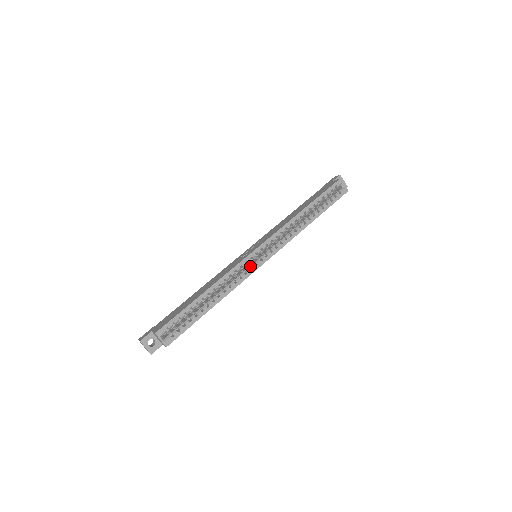
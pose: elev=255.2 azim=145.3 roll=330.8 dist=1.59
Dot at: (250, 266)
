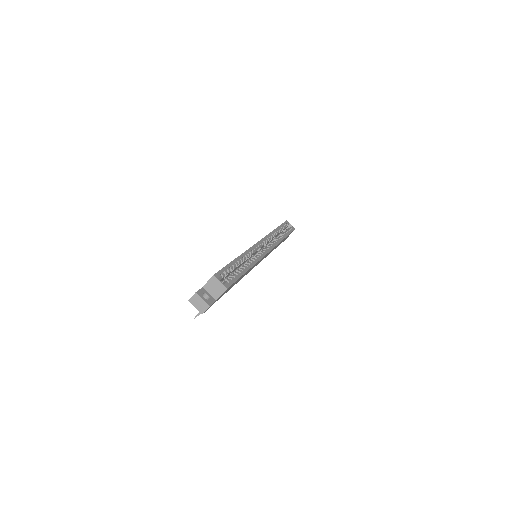
Dot at: (260, 252)
